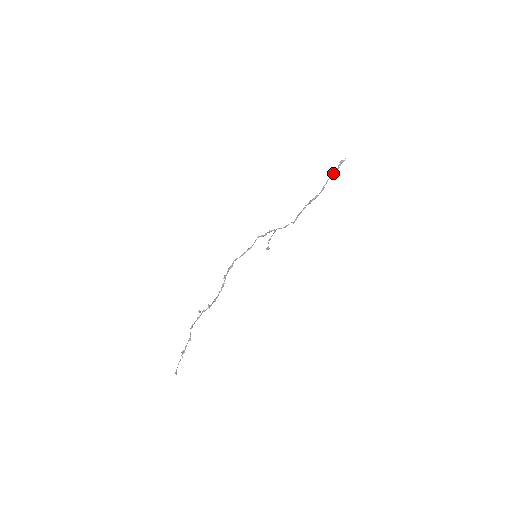
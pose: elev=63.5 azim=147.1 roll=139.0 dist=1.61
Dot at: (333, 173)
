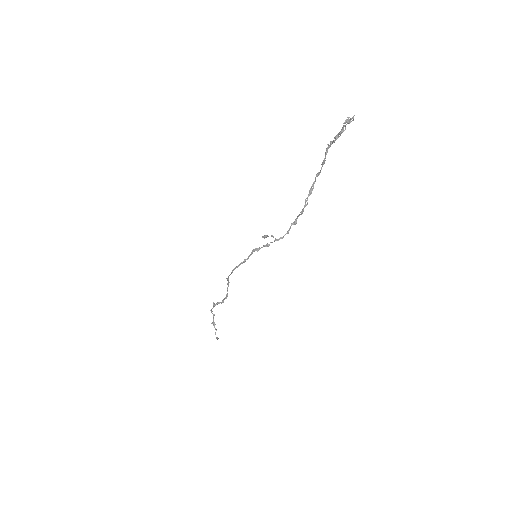
Dot at: (335, 138)
